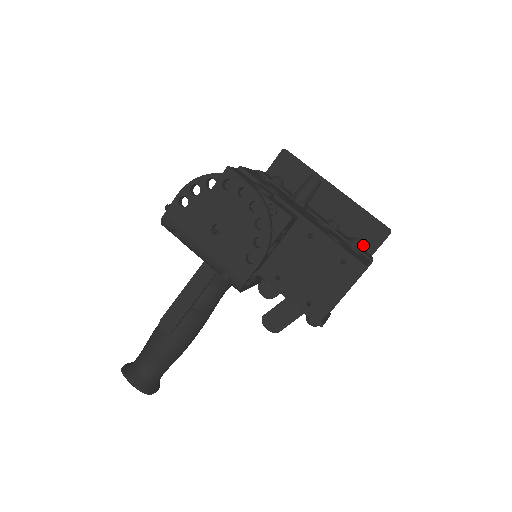
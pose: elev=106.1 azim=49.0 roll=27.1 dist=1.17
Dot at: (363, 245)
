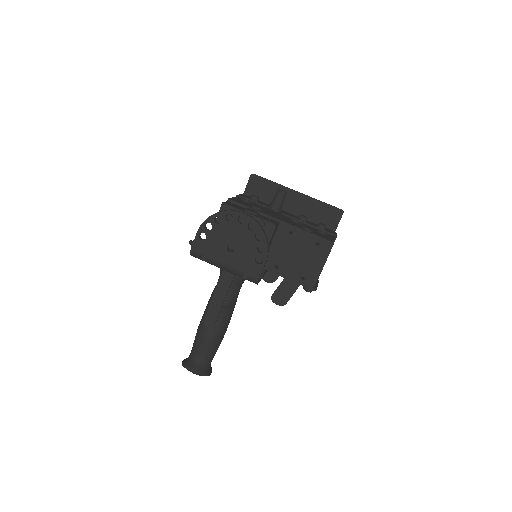
Dot at: (327, 226)
